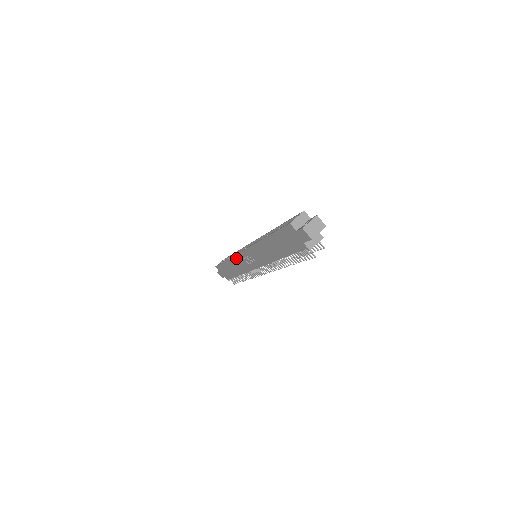
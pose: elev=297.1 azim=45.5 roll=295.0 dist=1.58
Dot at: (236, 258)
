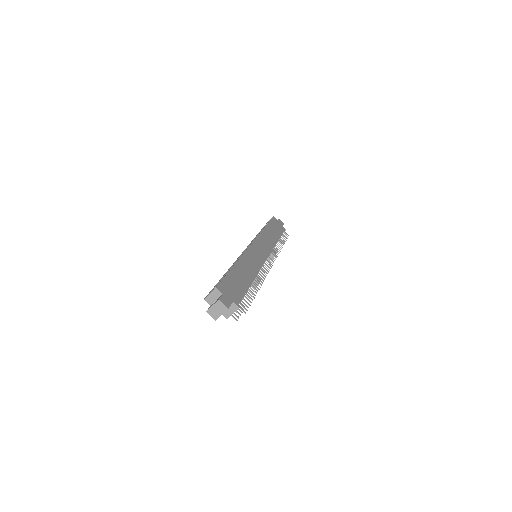
Dot at: occluded
